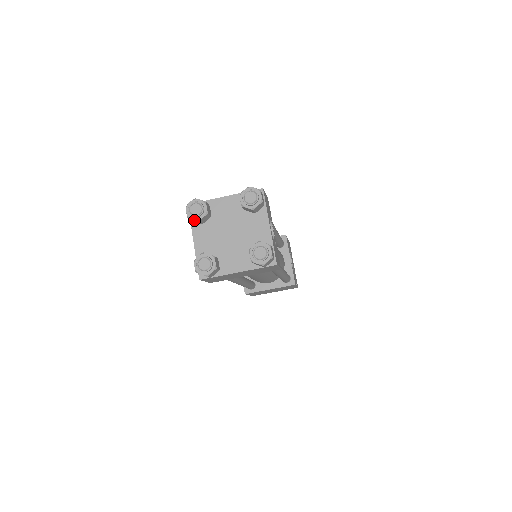
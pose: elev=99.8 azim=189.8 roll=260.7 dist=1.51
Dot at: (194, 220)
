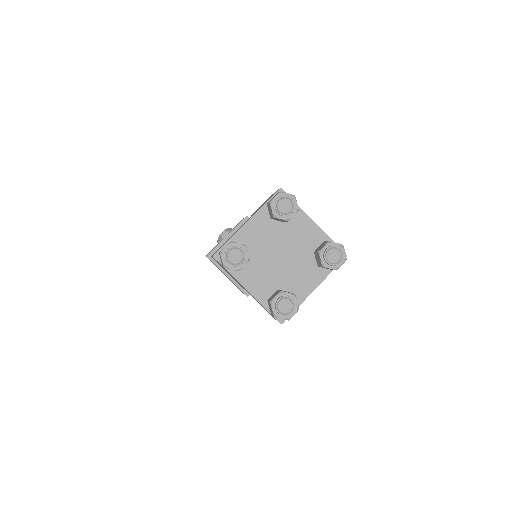
Dot at: (272, 211)
